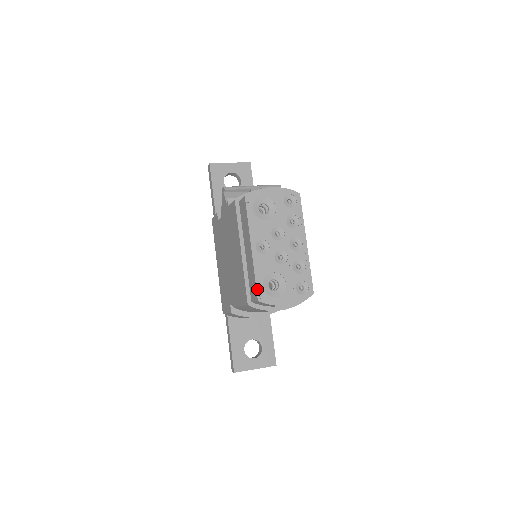
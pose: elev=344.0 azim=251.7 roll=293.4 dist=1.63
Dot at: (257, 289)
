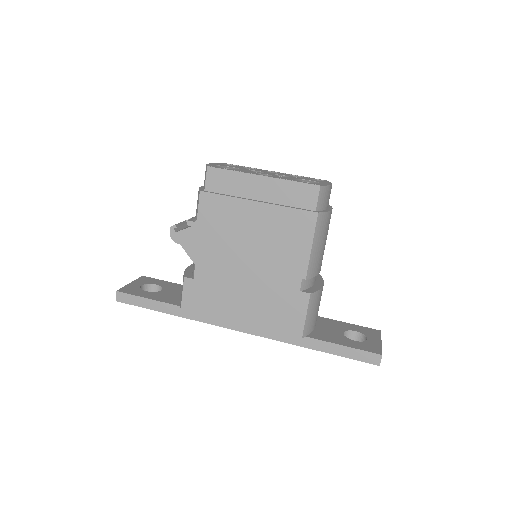
Dot at: (307, 183)
